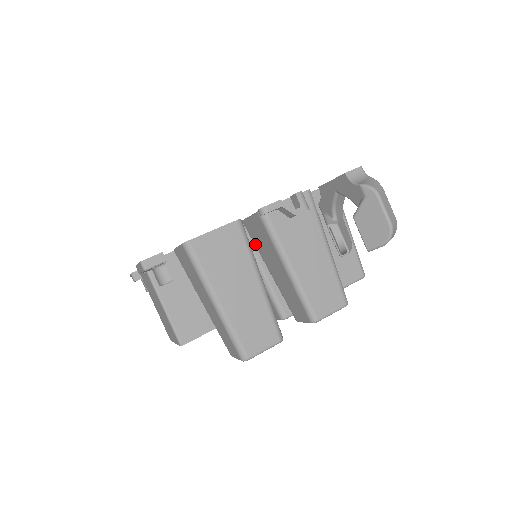
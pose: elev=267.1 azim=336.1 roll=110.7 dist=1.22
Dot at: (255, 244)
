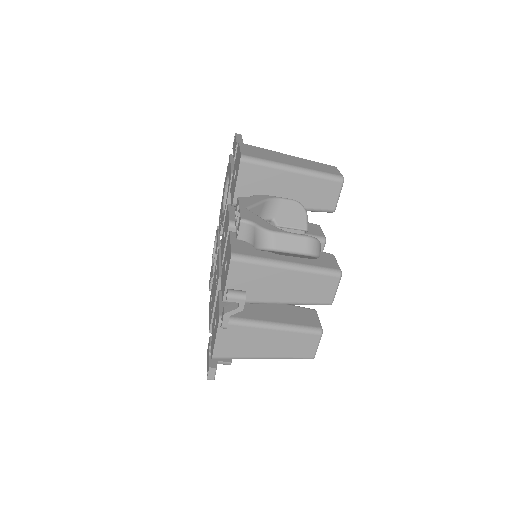
Dot at: occluded
